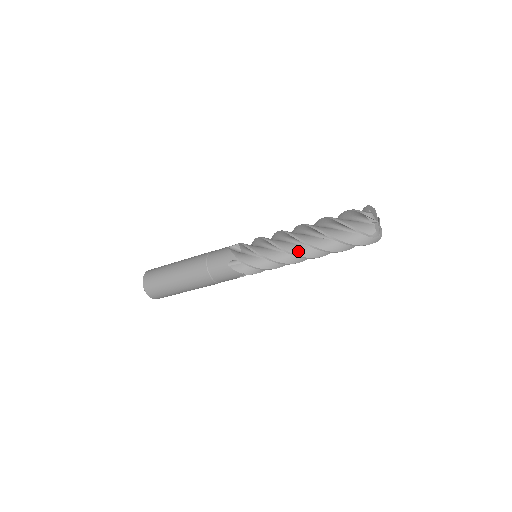
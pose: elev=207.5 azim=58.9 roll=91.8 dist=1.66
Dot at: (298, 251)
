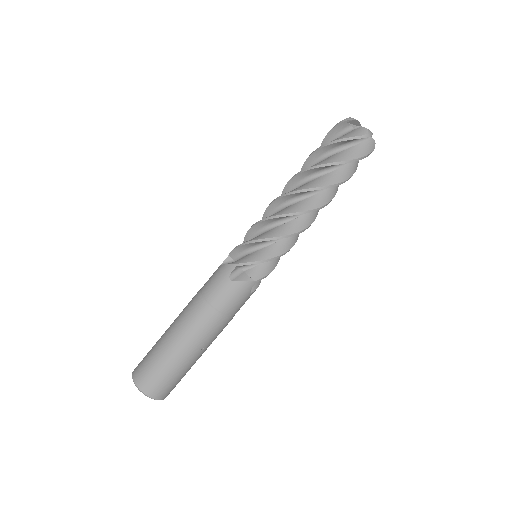
Dot at: (284, 194)
